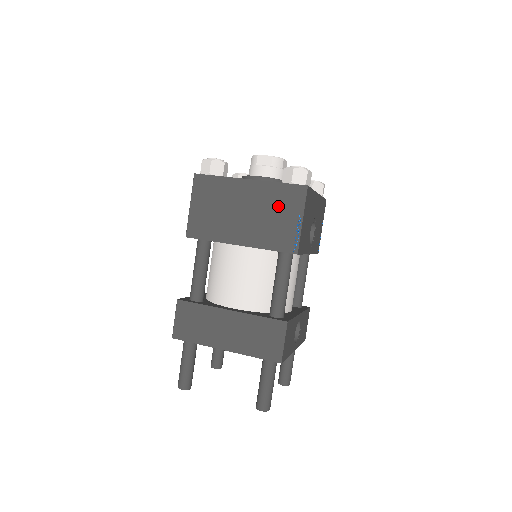
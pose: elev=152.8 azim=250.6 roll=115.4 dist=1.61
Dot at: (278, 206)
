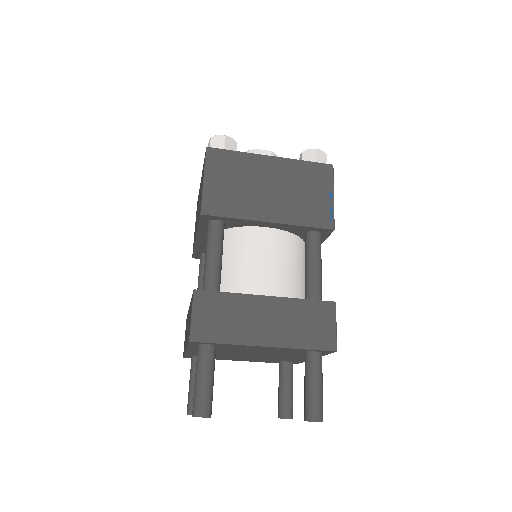
Dot at: (307, 183)
